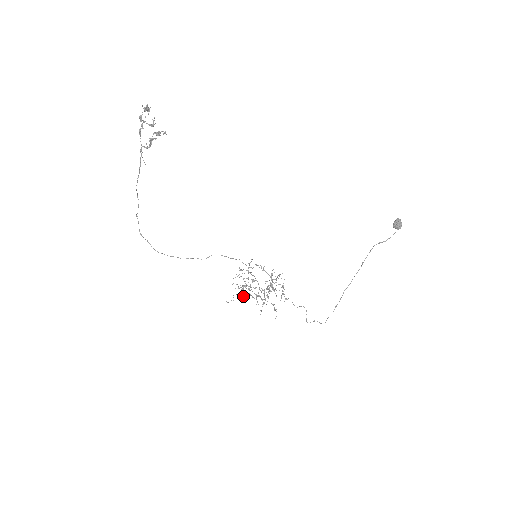
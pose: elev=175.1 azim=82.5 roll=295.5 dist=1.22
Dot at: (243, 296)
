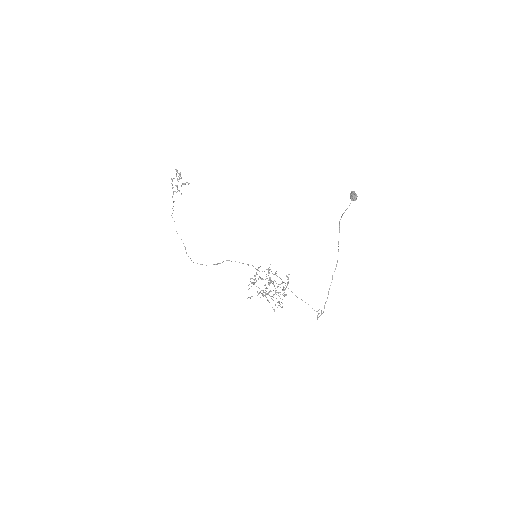
Dot at: occluded
